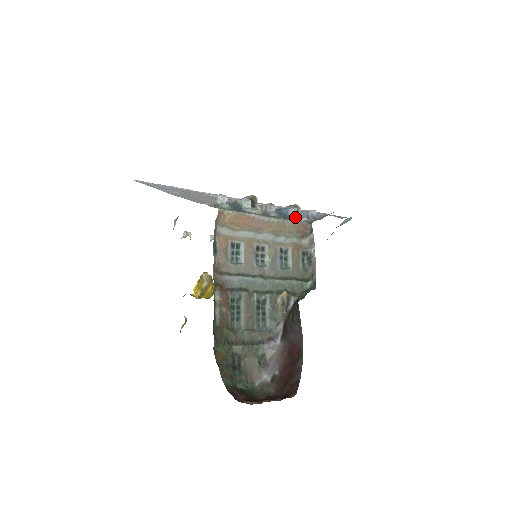
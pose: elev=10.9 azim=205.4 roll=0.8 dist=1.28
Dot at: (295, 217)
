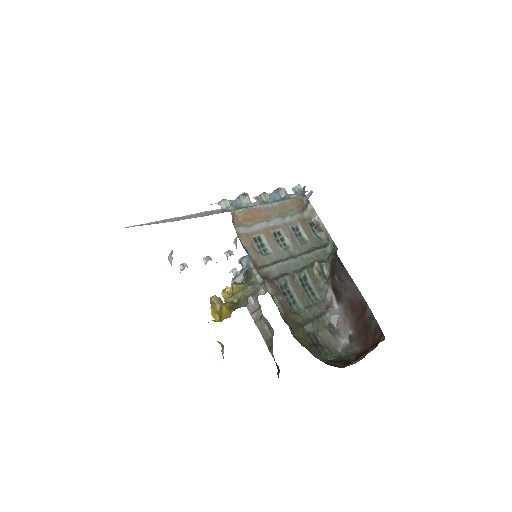
Dot at: (288, 196)
